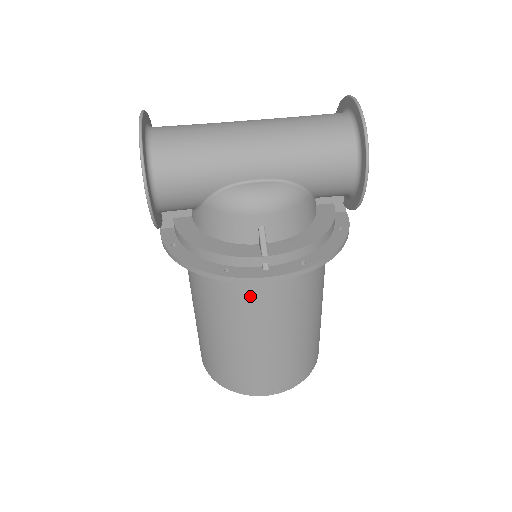
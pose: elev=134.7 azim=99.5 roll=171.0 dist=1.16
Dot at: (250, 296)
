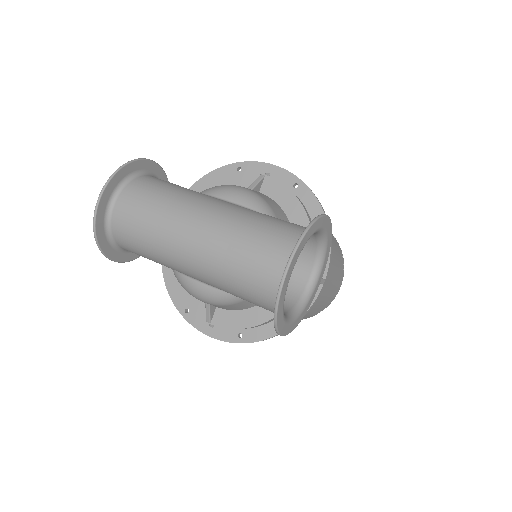
Dot at: occluded
